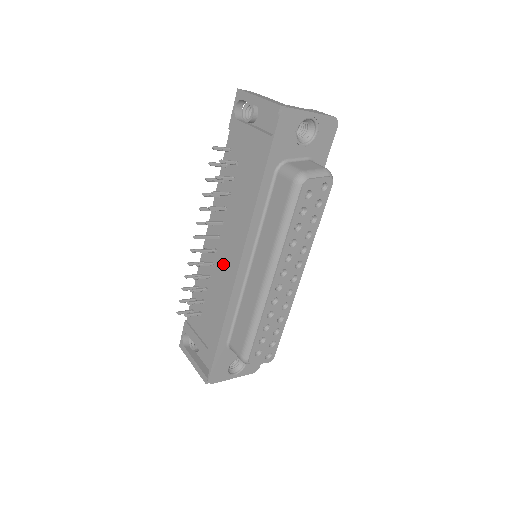
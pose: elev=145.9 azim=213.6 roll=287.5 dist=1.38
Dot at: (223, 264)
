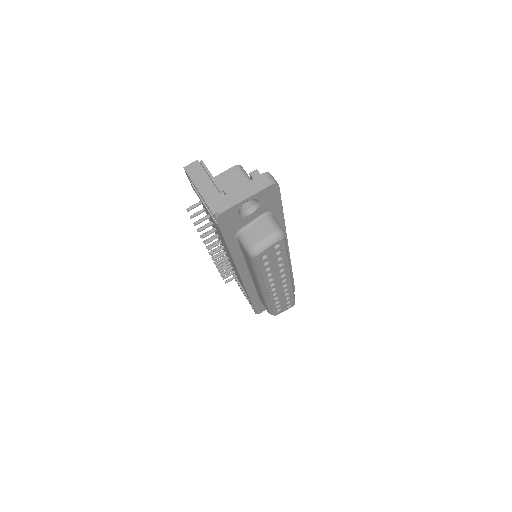
Dot at: occluded
